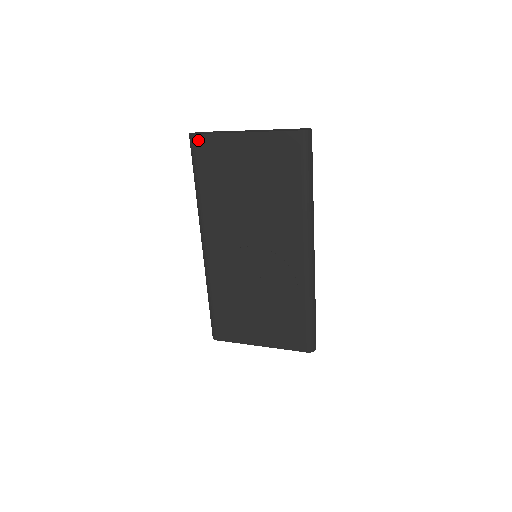
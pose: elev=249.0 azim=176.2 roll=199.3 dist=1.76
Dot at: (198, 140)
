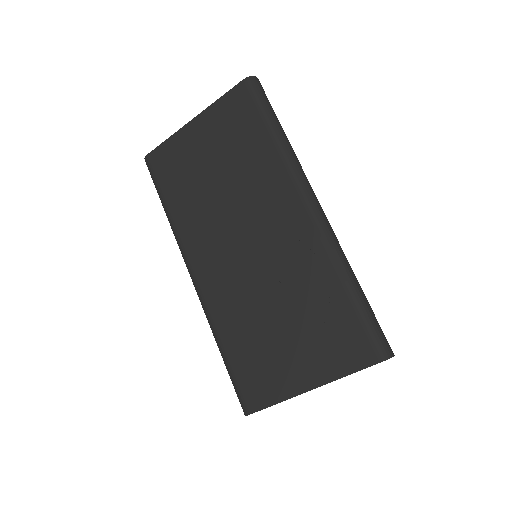
Dot at: (153, 157)
